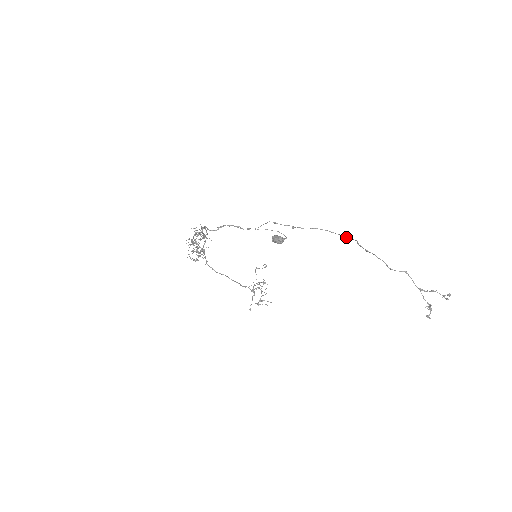
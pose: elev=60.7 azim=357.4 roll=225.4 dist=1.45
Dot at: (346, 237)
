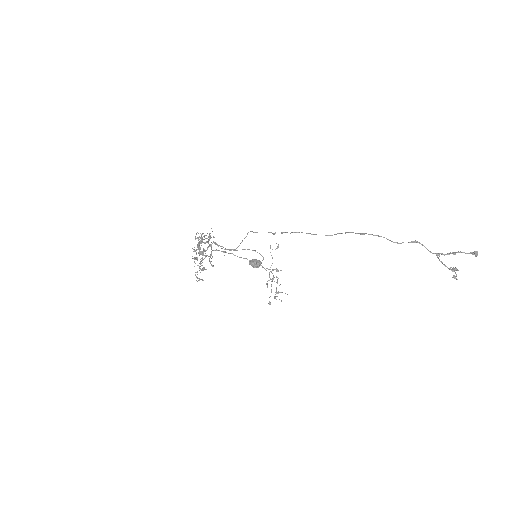
Dot at: (328, 235)
